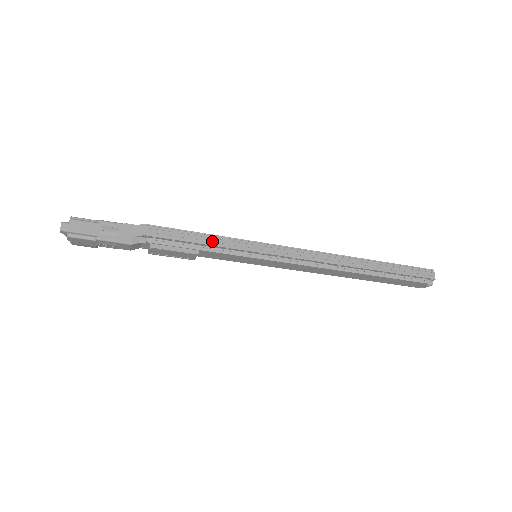
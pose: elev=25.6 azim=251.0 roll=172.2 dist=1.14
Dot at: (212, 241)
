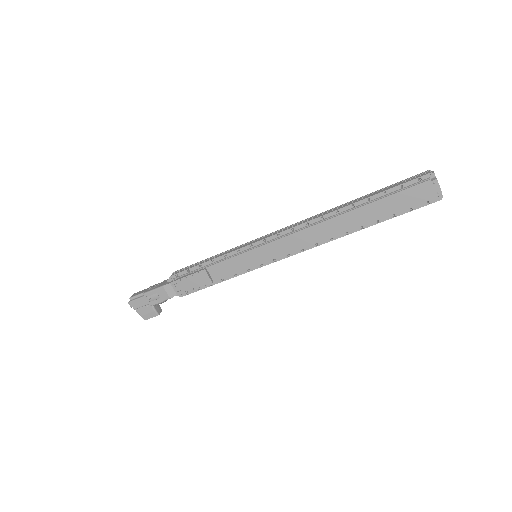
Dot at: (214, 258)
